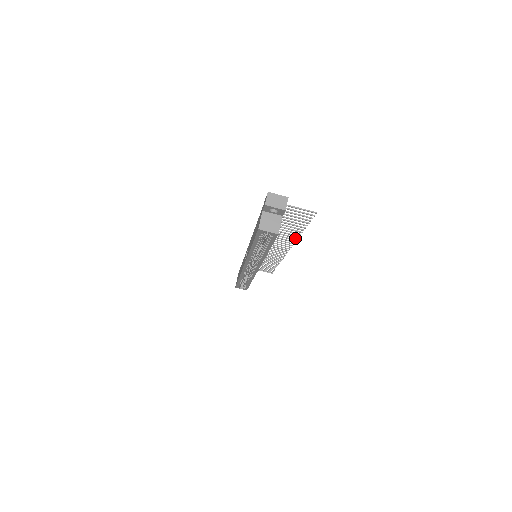
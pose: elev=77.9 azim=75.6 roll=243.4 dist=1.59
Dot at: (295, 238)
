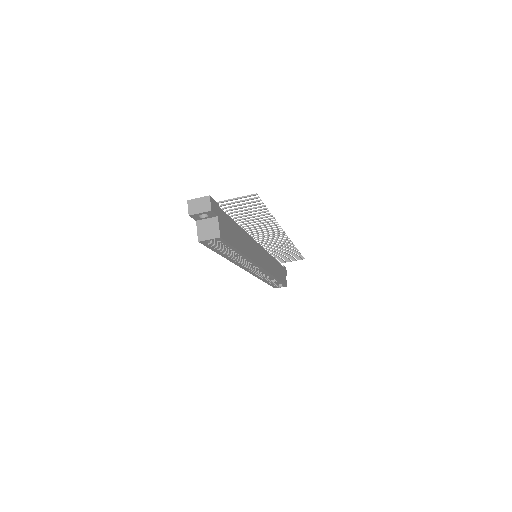
Dot at: (274, 223)
